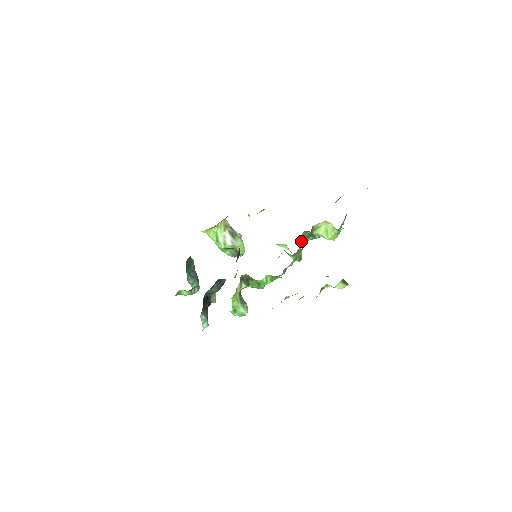
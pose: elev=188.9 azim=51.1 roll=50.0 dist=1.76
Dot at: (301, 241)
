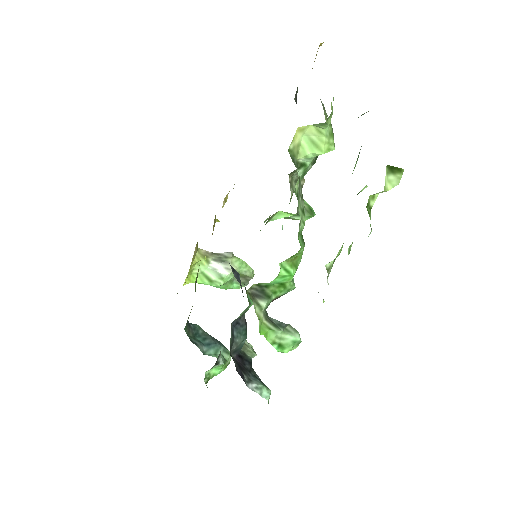
Dot at: (295, 191)
